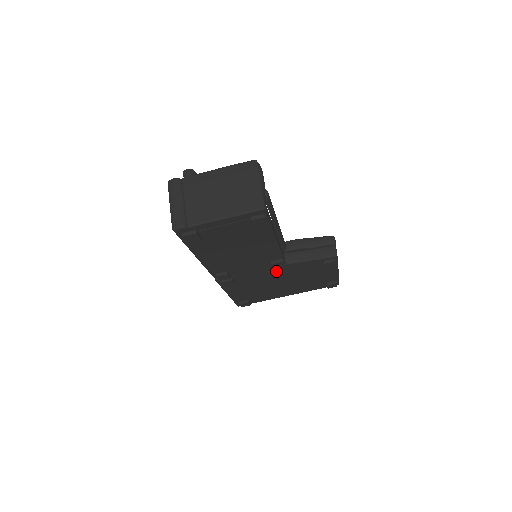
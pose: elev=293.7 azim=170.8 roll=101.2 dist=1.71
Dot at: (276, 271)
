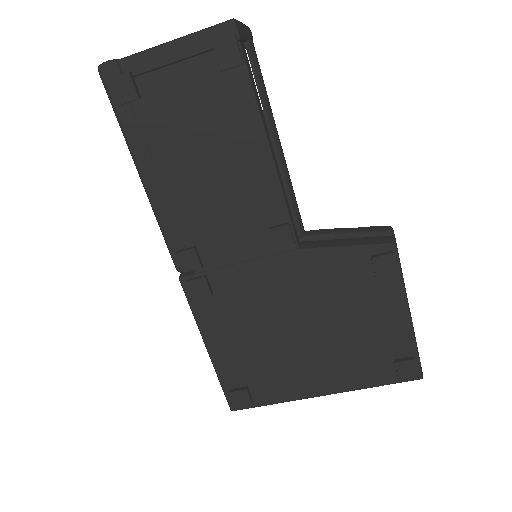
Dot at: (285, 274)
